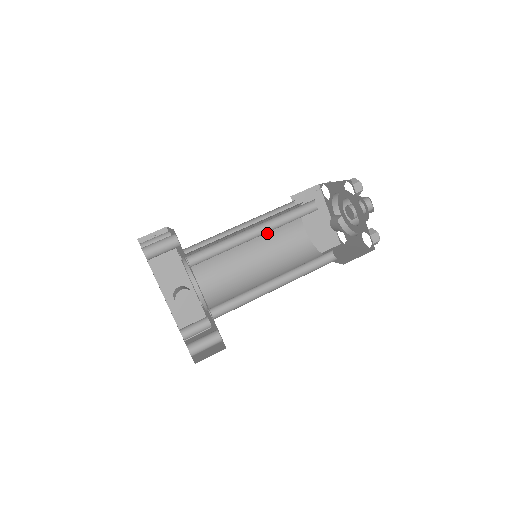
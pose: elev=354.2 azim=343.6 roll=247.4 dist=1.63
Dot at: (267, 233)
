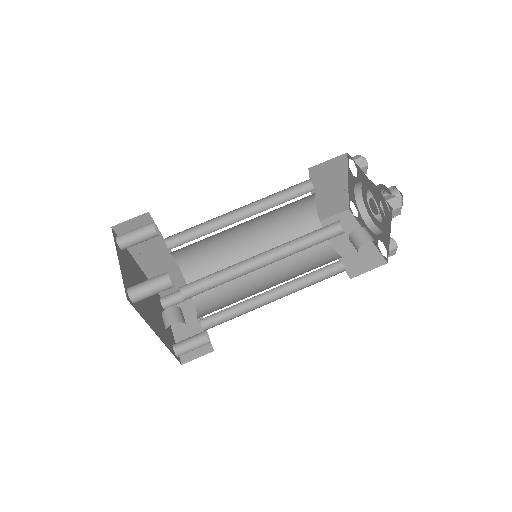
Dot at: (271, 213)
